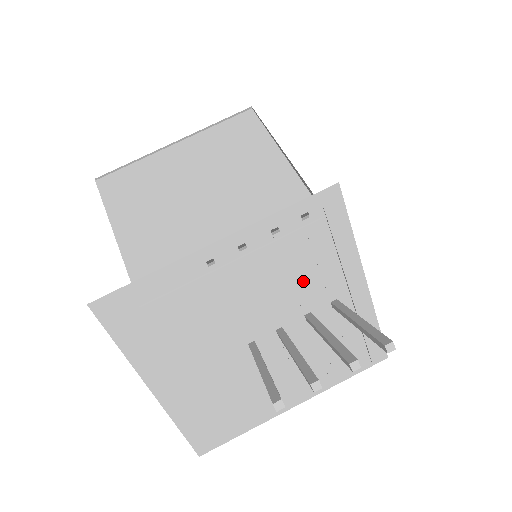
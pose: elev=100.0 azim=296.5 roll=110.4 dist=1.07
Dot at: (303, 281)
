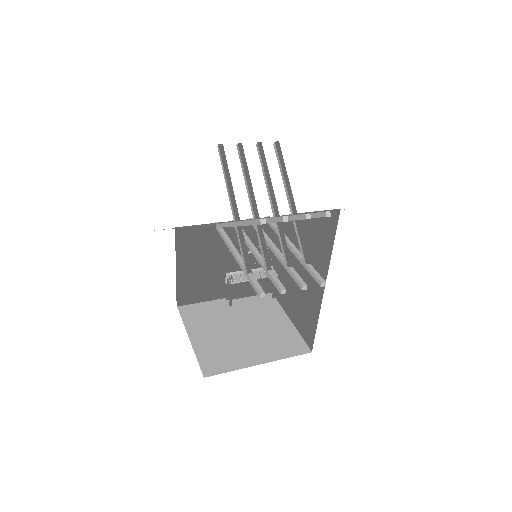
Dot at: occluded
